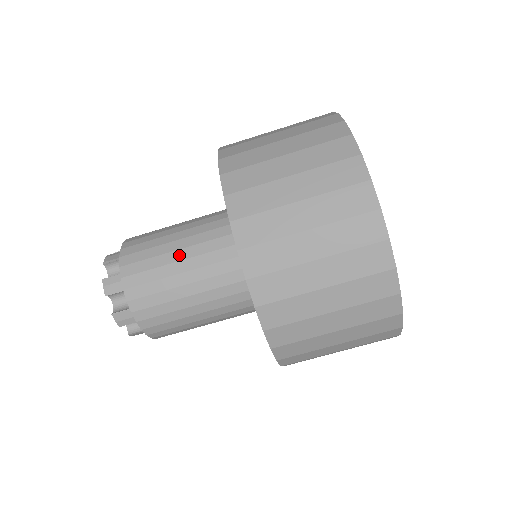
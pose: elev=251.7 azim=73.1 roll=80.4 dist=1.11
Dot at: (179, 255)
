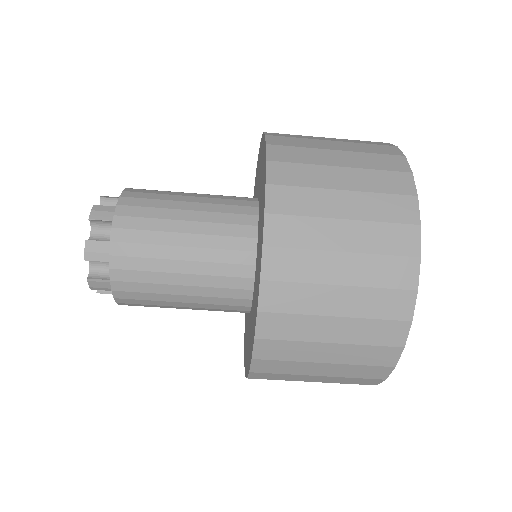
Dot at: (188, 205)
